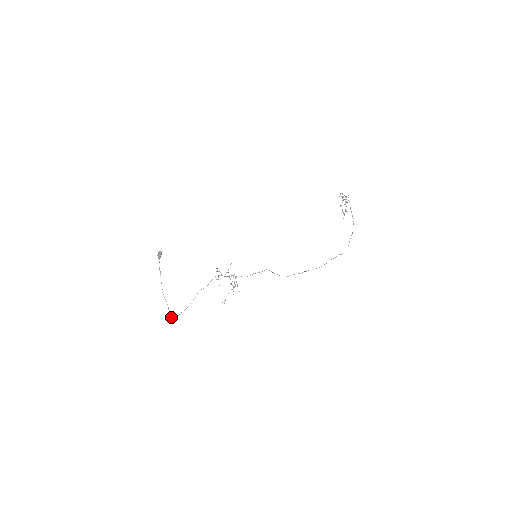
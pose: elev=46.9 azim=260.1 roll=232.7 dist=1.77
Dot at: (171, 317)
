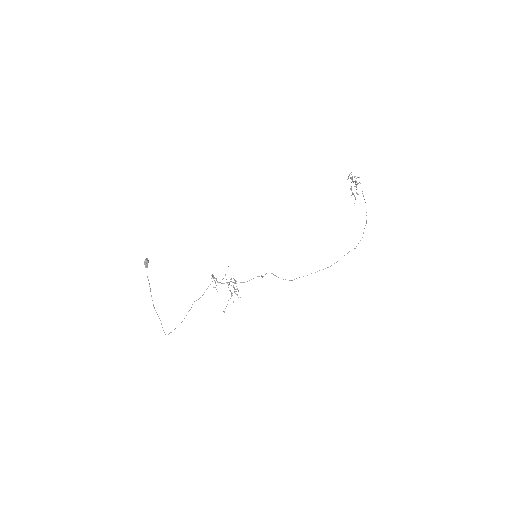
Dot at: (165, 334)
